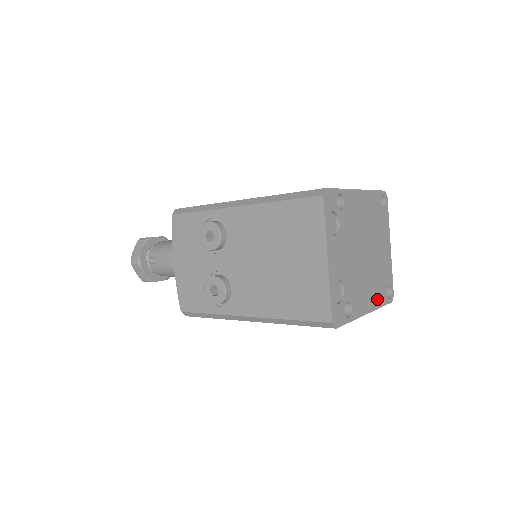
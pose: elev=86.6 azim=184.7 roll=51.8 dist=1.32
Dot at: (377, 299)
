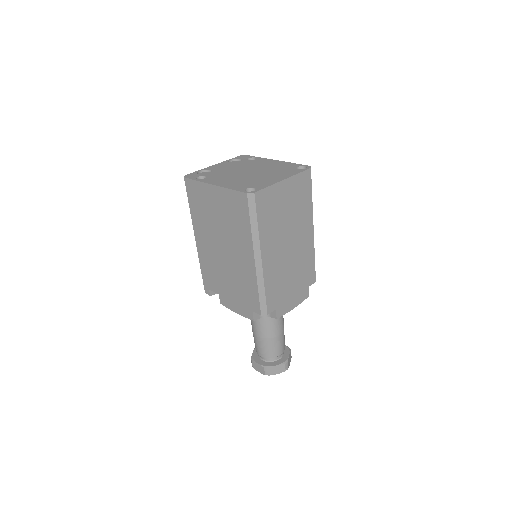
Dot at: (232, 186)
